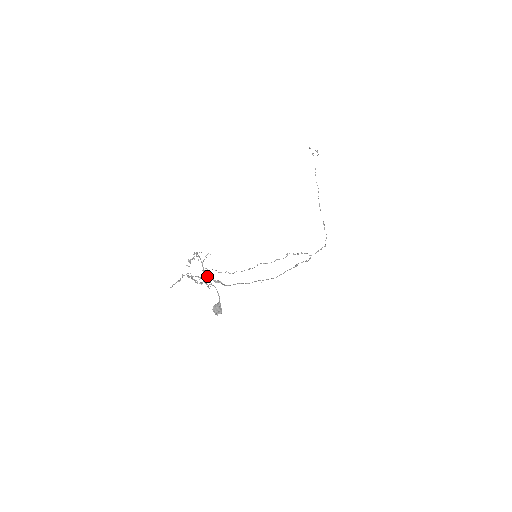
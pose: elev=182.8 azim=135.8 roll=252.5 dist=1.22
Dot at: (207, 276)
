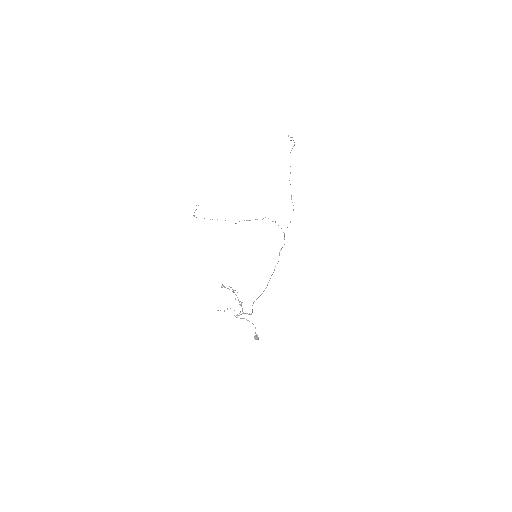
Dot at: (239, 301)
